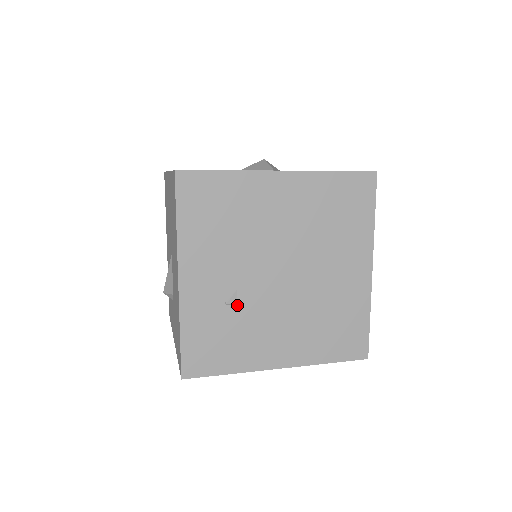
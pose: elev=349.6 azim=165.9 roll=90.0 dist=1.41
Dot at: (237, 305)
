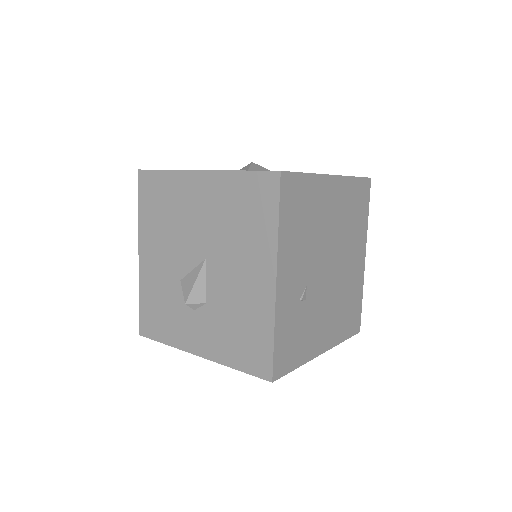
Dot at: (306, 300)
